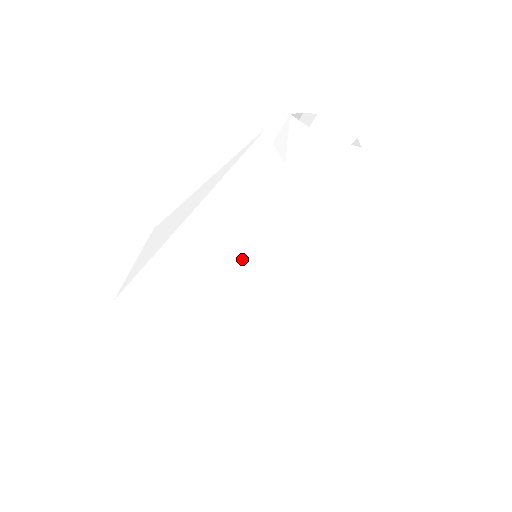
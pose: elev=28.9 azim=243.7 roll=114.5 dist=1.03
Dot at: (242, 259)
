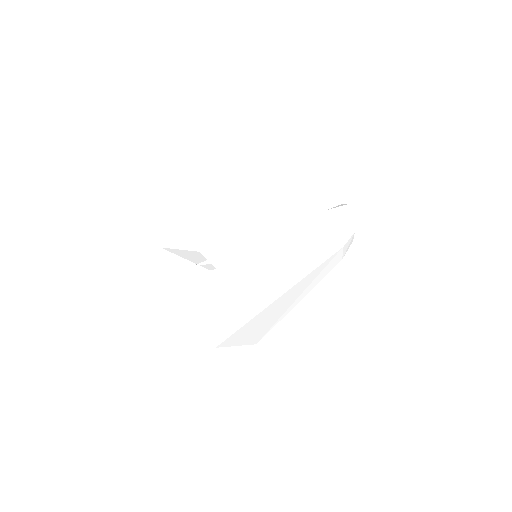
Dot at: (297, 261)
